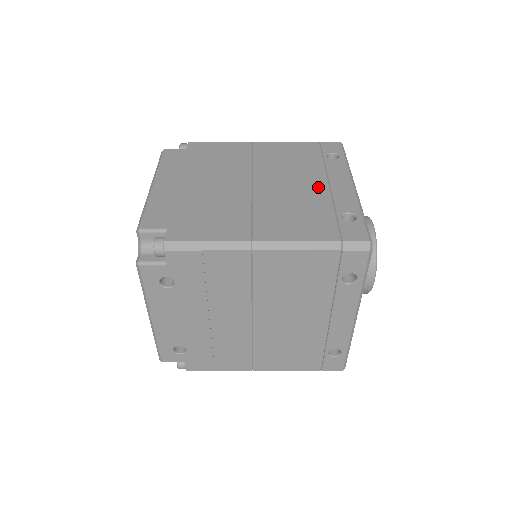
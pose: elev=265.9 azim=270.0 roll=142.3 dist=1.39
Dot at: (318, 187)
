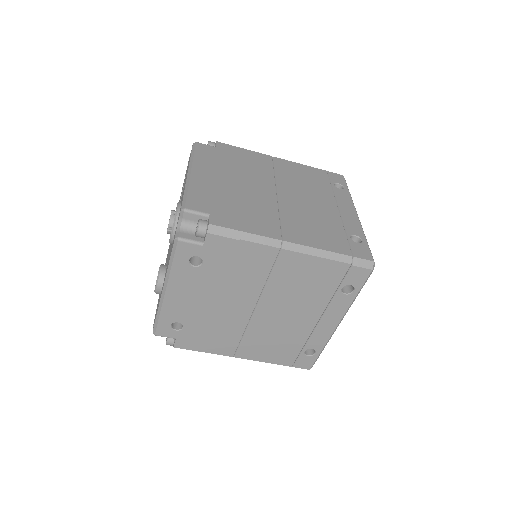
Dot at: (330, 209)
